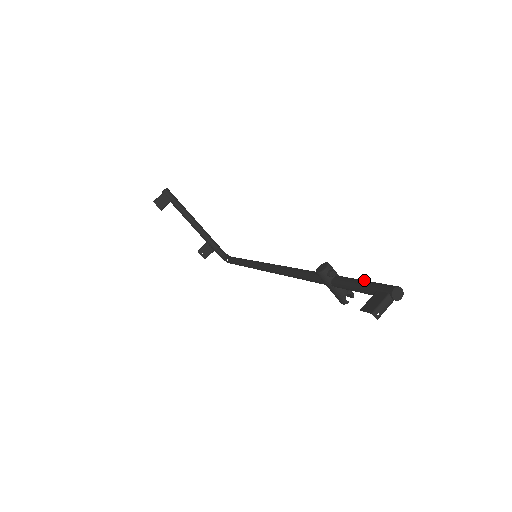
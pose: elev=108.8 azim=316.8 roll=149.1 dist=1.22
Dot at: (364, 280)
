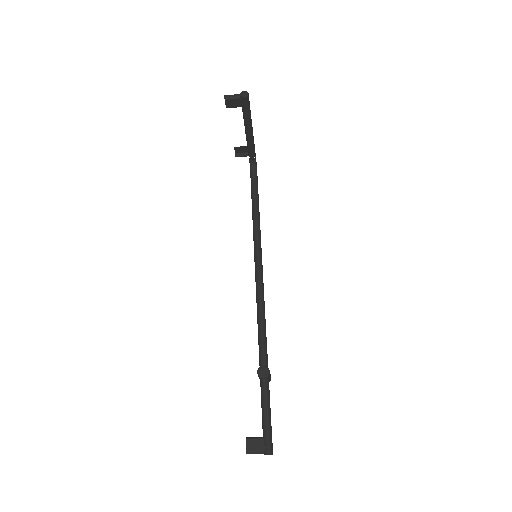
Dot at: (269, 416)
